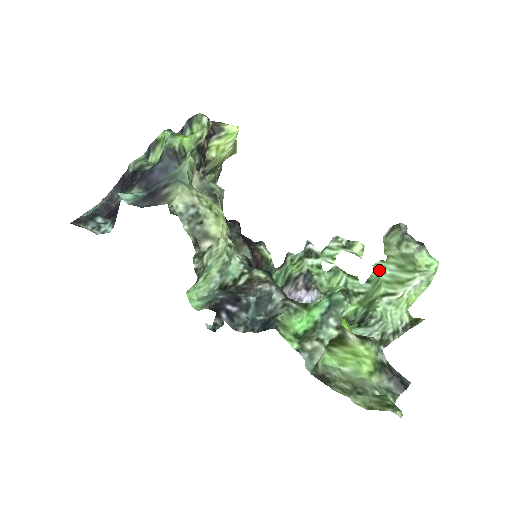
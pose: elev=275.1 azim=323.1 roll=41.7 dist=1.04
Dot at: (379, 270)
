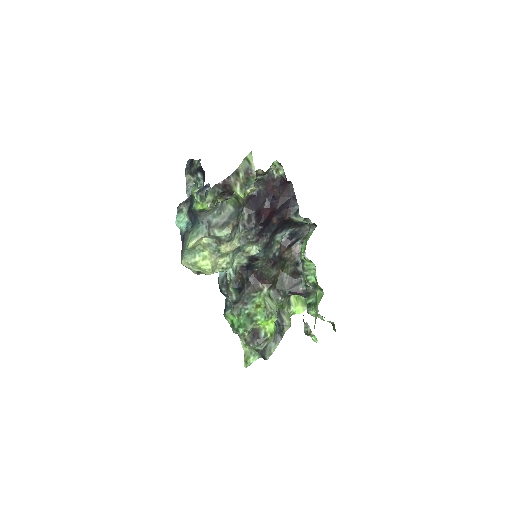
Dot at: (317, 304)
